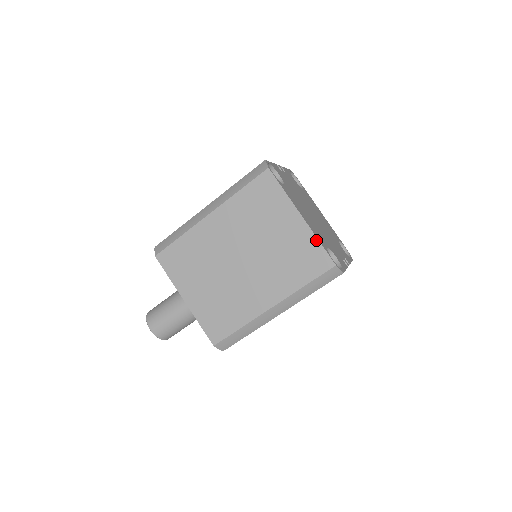
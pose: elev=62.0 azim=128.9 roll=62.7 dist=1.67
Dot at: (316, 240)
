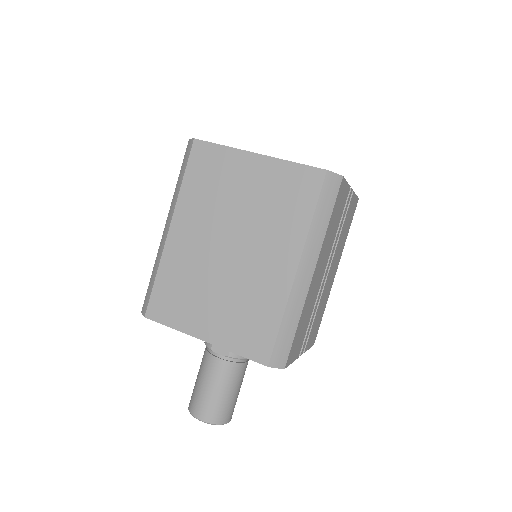
Dot at: (288, 163)
